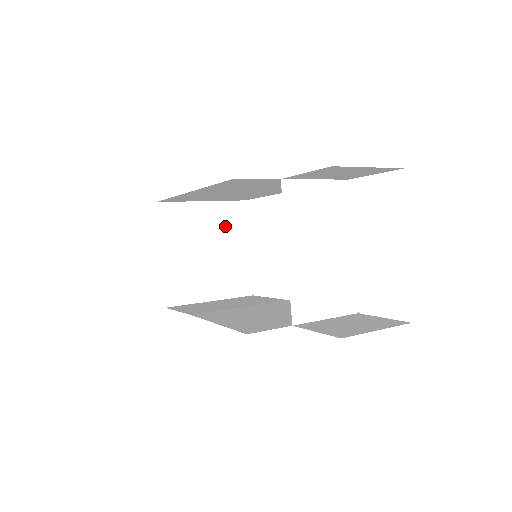
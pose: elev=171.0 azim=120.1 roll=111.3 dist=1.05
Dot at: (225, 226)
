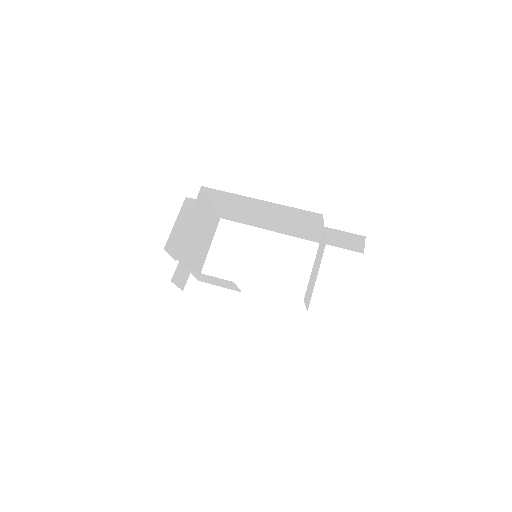
Dot at: (210, 226)
